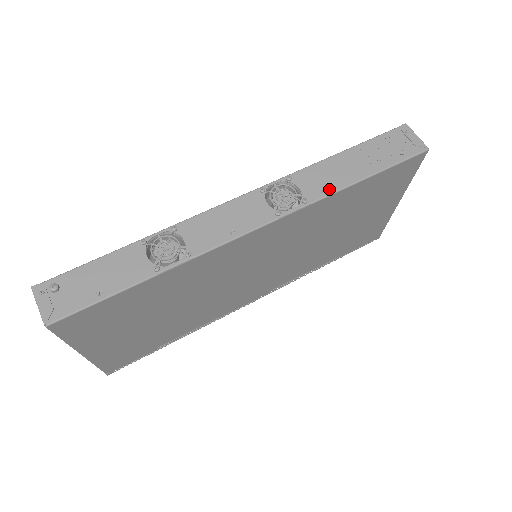
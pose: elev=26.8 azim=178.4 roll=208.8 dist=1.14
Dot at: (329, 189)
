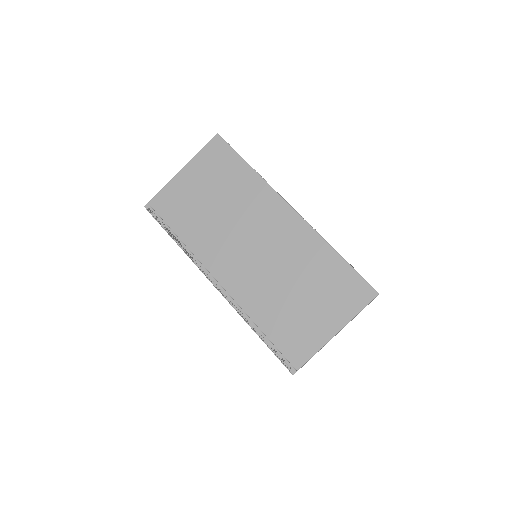
Dot at: (326, 241)
